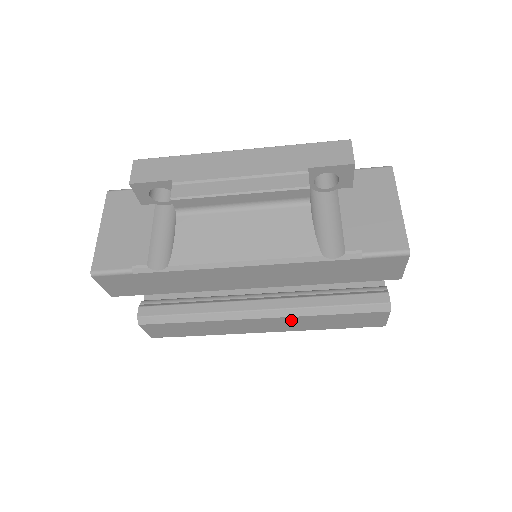
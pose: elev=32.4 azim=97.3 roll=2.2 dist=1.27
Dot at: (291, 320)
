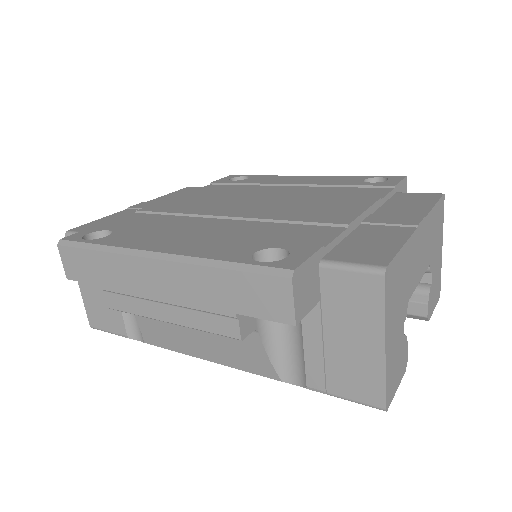
Dot at: occluded
